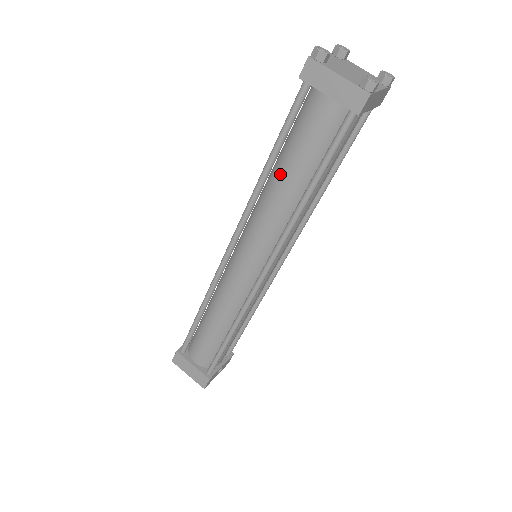
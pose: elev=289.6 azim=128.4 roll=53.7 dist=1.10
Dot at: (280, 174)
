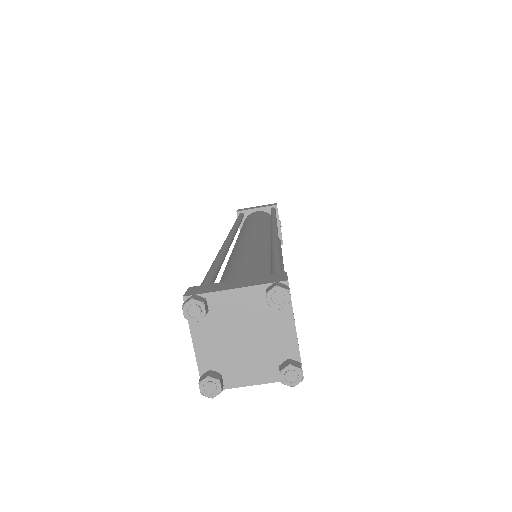
Dot at: occluded
